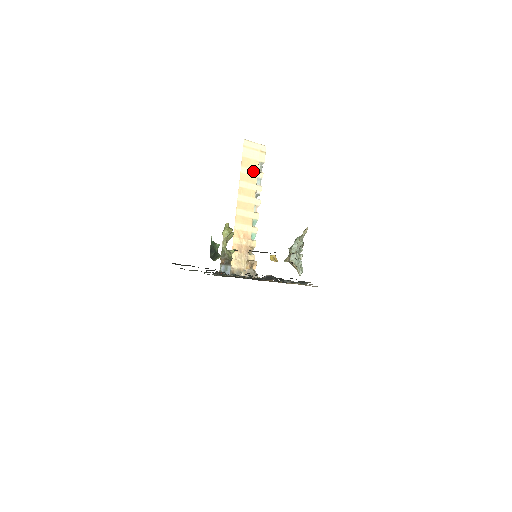
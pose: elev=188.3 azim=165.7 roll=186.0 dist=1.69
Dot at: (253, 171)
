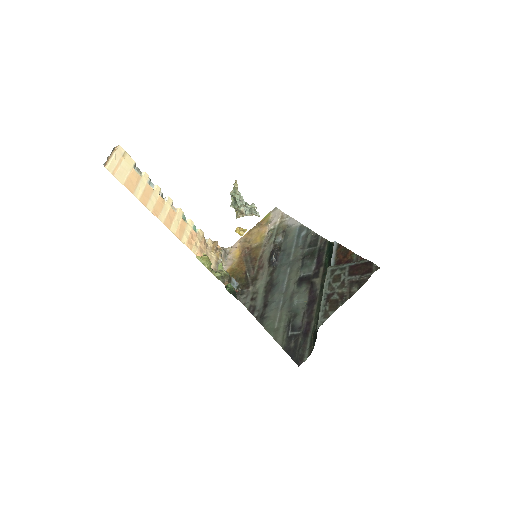
Dot at: (140, 183)
